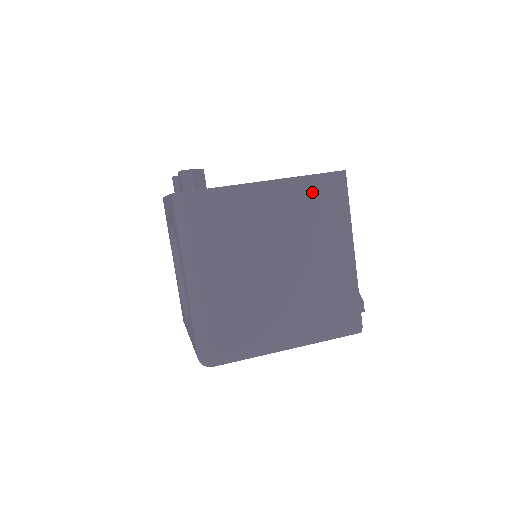
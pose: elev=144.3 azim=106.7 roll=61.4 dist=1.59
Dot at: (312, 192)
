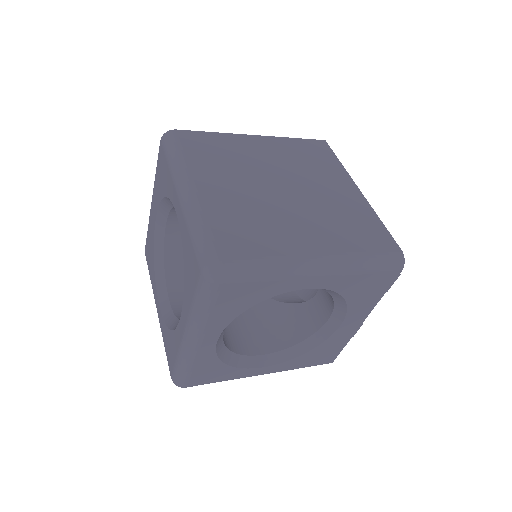
Dot at: (299, 148)
